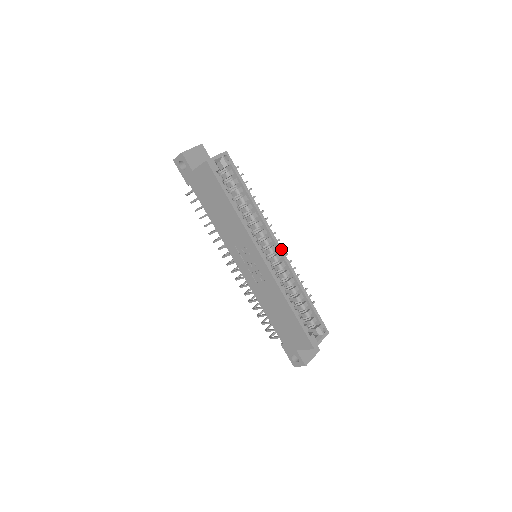
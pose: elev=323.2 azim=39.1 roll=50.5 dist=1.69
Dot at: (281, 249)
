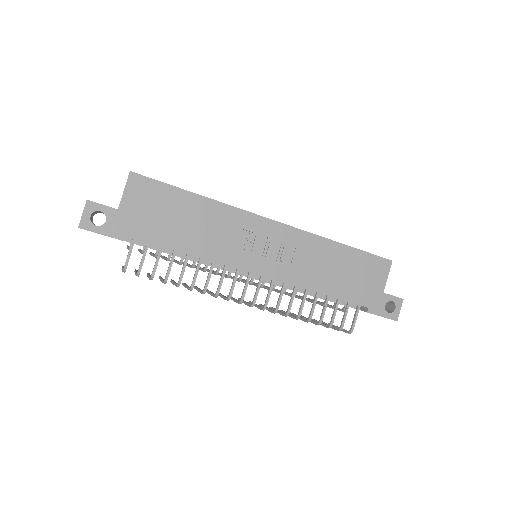
Dot at: occluded
